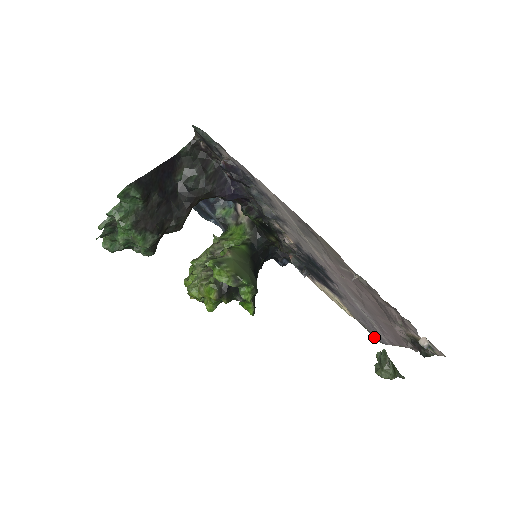
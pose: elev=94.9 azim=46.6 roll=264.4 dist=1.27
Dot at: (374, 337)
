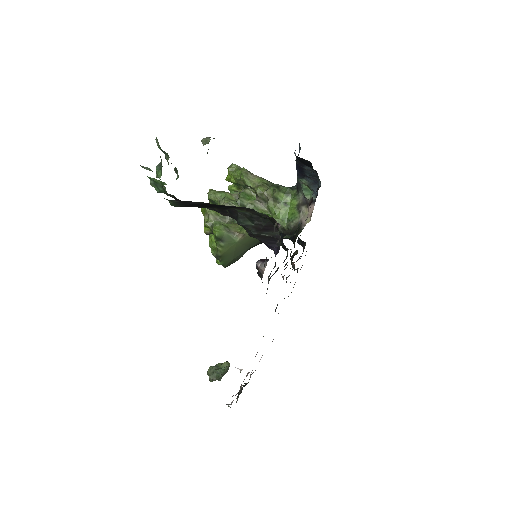
Dot at: occluded
